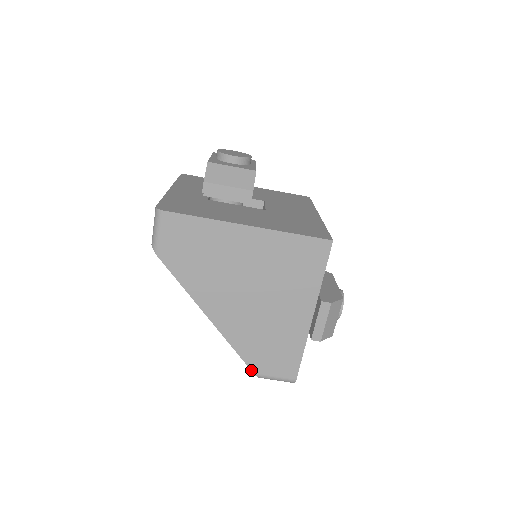
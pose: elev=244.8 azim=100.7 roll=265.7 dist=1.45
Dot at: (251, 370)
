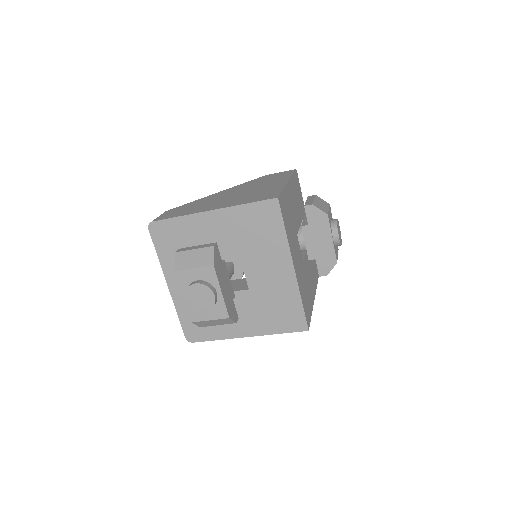
Dot at: occluded
